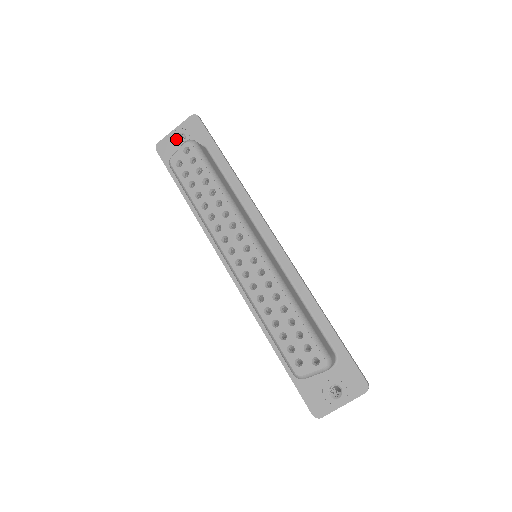
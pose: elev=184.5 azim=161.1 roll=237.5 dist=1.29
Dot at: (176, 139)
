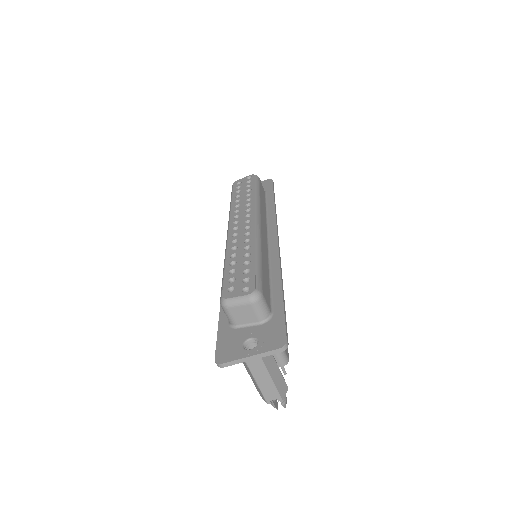
Dot at: occluded
